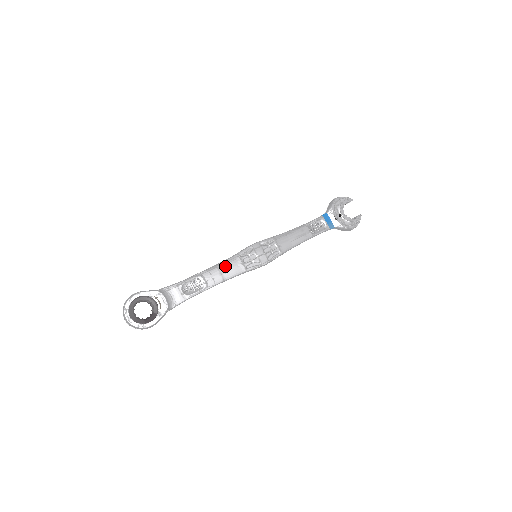
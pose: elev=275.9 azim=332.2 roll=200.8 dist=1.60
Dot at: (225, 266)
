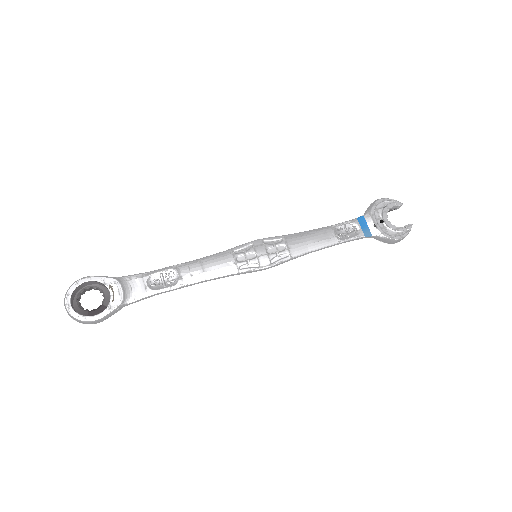
Dot at: (211, 262)
